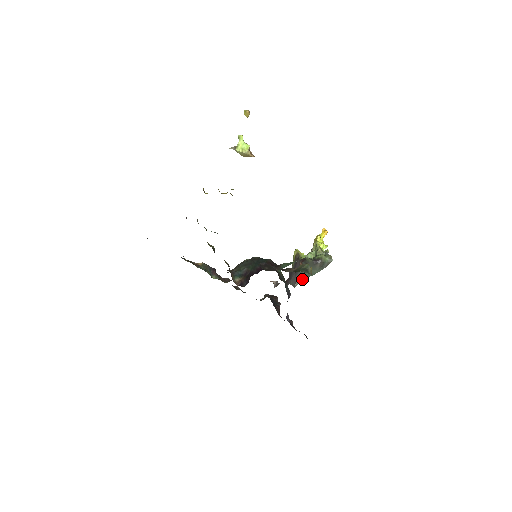
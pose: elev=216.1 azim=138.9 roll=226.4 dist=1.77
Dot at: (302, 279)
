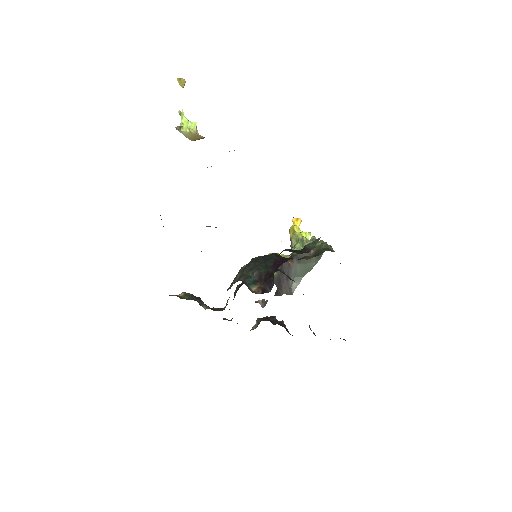
Dot at: (298, 281)
